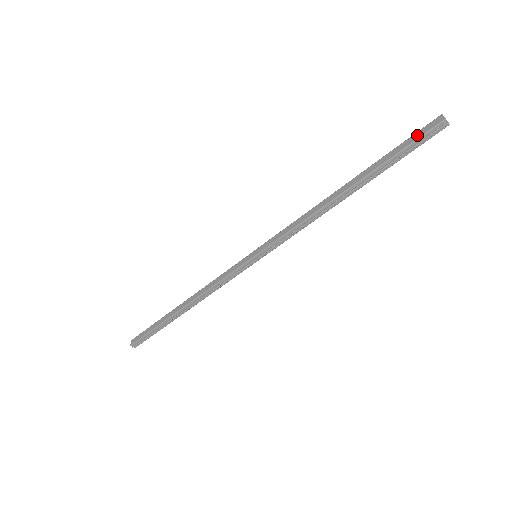
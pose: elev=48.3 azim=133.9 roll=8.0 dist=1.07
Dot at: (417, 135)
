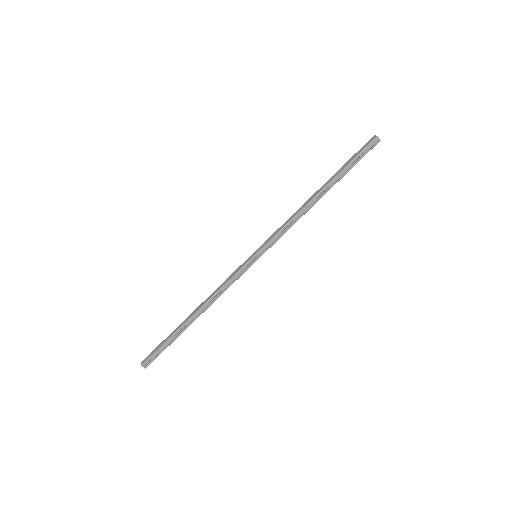
Dot at: (361, 149)
